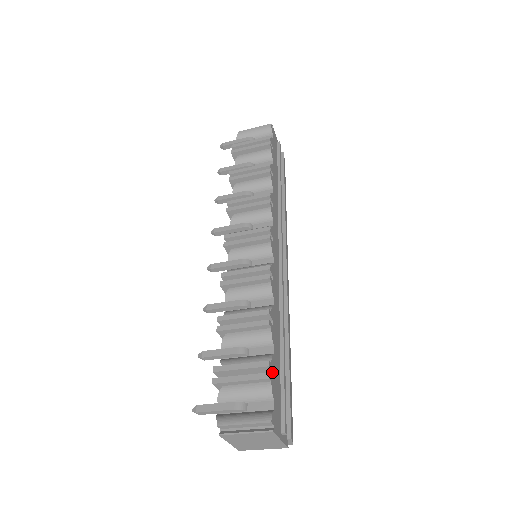
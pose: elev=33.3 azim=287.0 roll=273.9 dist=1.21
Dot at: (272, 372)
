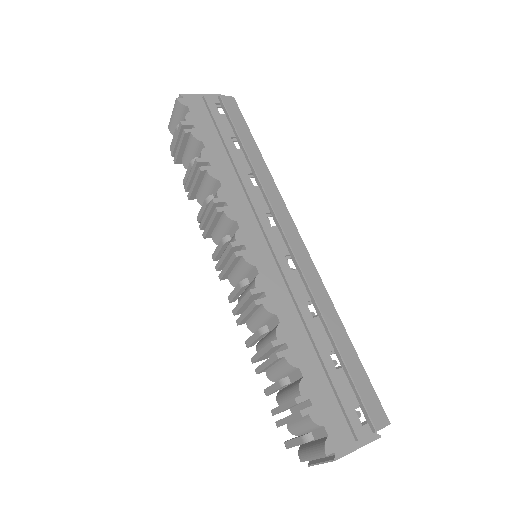
Dot at: (309, 399)
